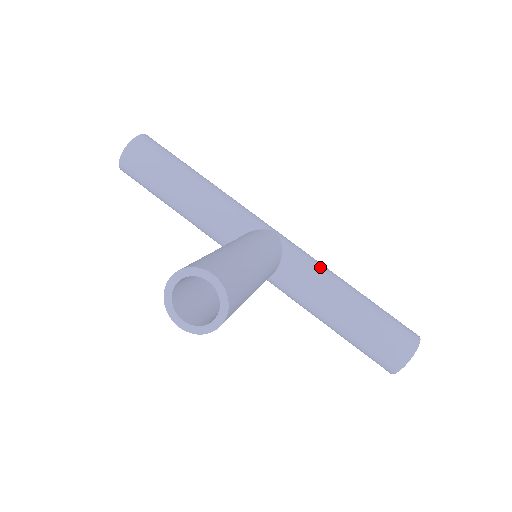
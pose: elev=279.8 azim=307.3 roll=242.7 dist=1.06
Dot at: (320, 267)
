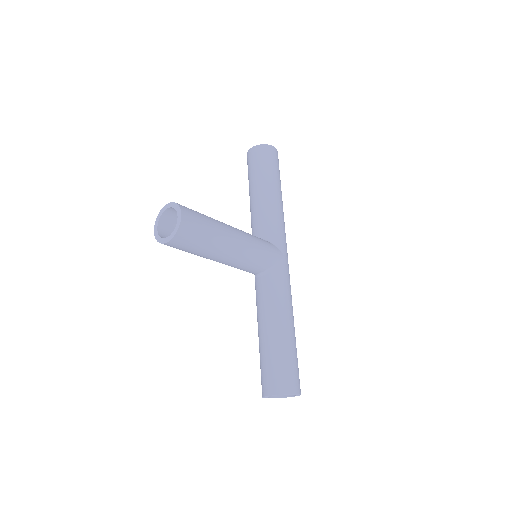
Dot at: (285, 296)
